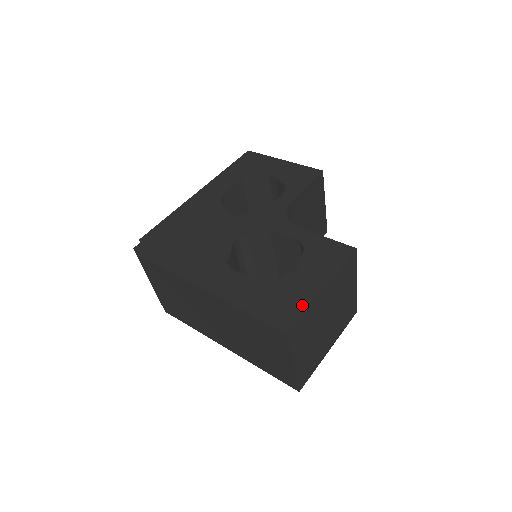
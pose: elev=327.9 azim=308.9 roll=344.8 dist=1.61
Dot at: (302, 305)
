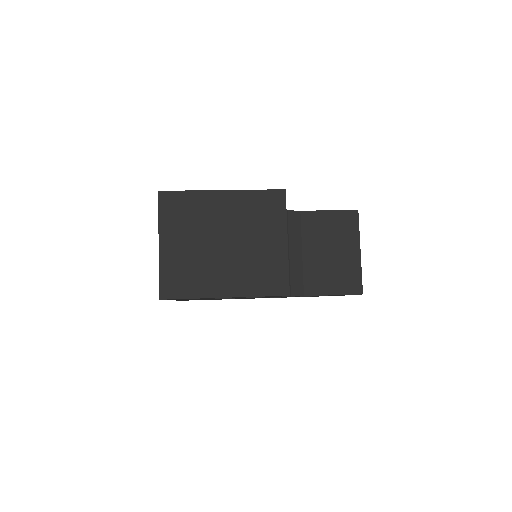
Dot at: occluded
